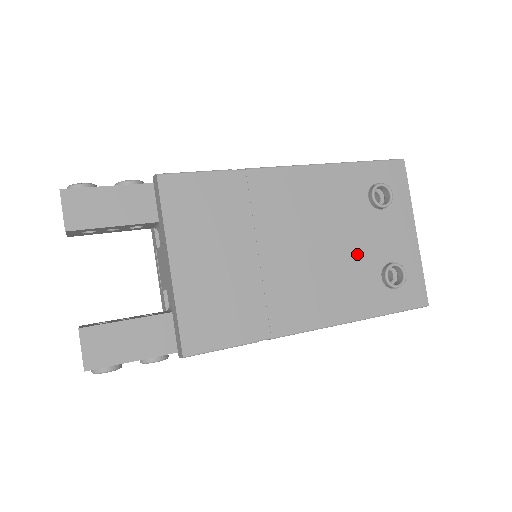
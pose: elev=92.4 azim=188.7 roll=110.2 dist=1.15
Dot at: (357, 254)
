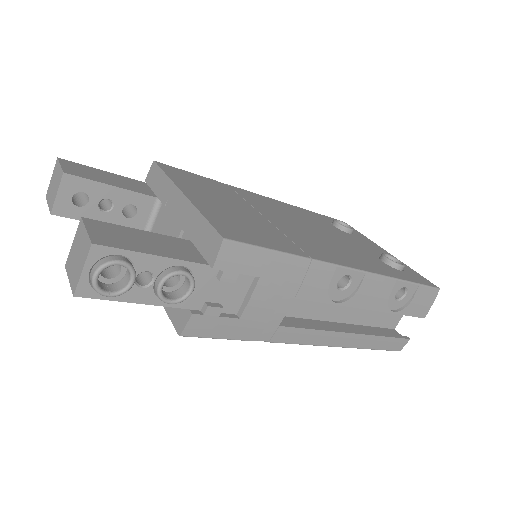
Dot at: (350, 245)
